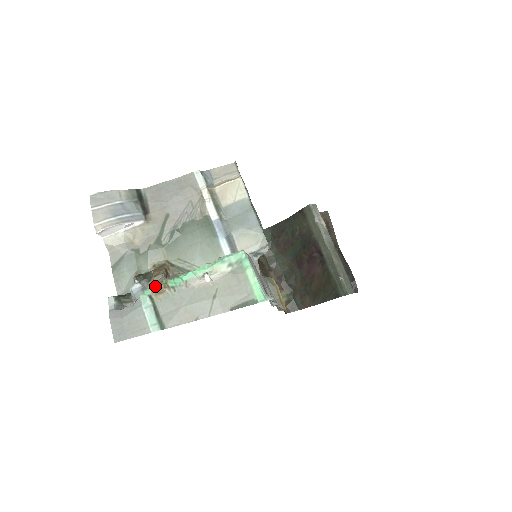
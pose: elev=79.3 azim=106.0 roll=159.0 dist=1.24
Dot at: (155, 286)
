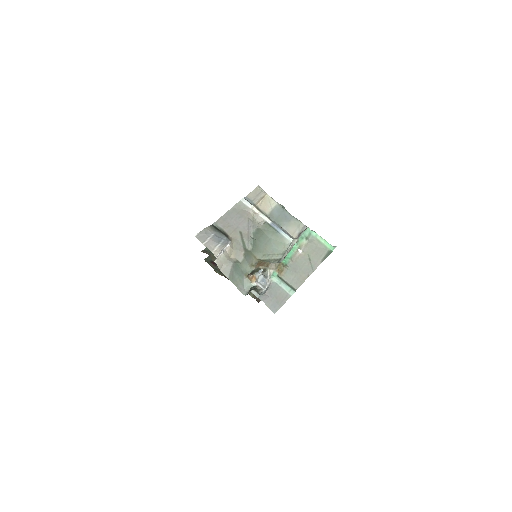
Dot at: (278, 268)
